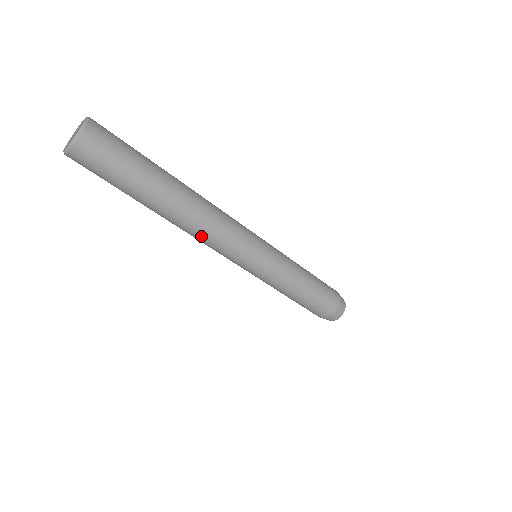
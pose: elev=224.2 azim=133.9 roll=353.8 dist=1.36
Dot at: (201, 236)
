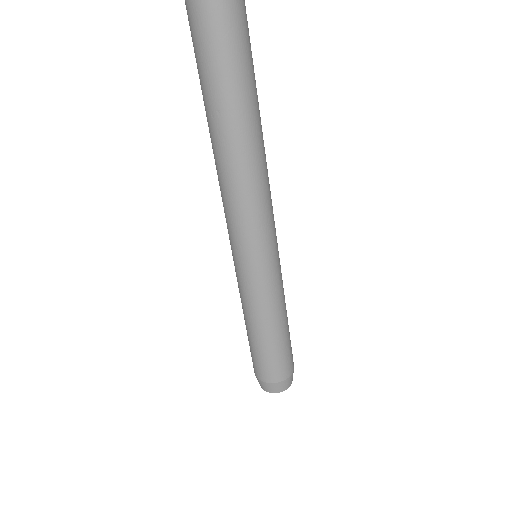
Dot at: (257, 176)
